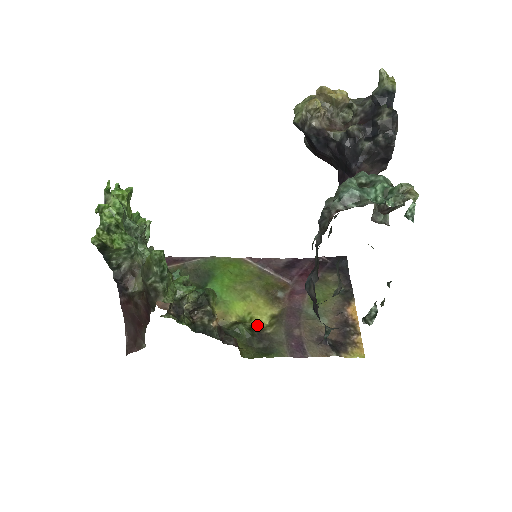
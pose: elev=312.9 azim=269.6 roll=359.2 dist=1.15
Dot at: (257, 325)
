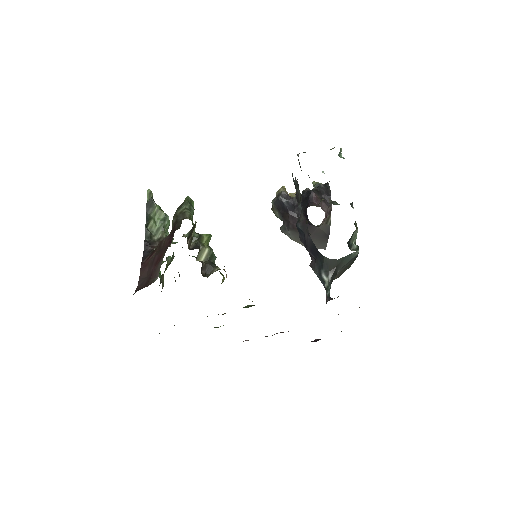
Dot at: occluded
